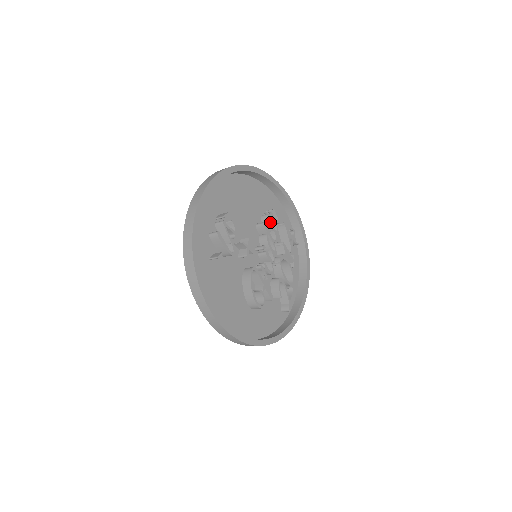
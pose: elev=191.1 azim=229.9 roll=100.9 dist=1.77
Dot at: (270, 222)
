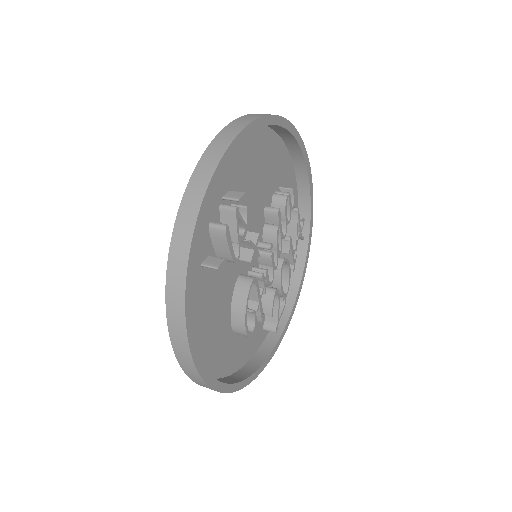
Dot at: (285, 208)
